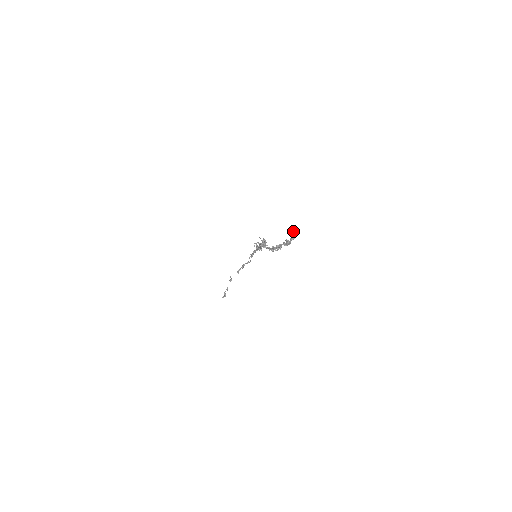
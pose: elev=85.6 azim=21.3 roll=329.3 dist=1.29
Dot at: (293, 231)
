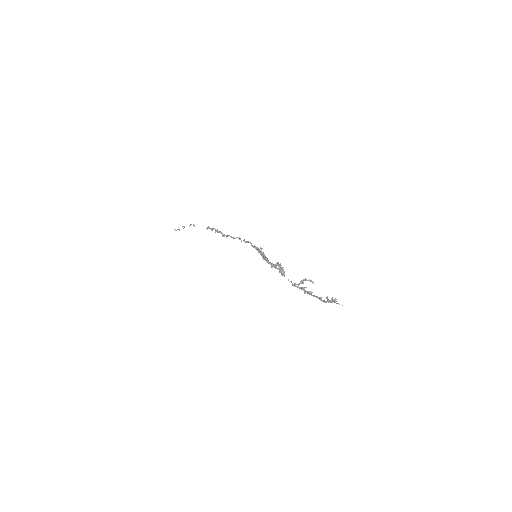
Dot at: (334, 300)
